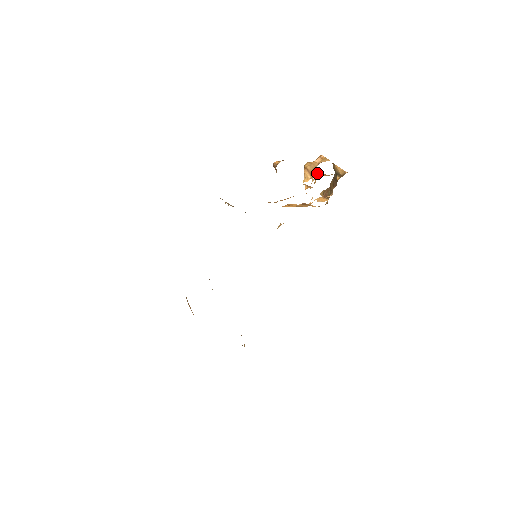
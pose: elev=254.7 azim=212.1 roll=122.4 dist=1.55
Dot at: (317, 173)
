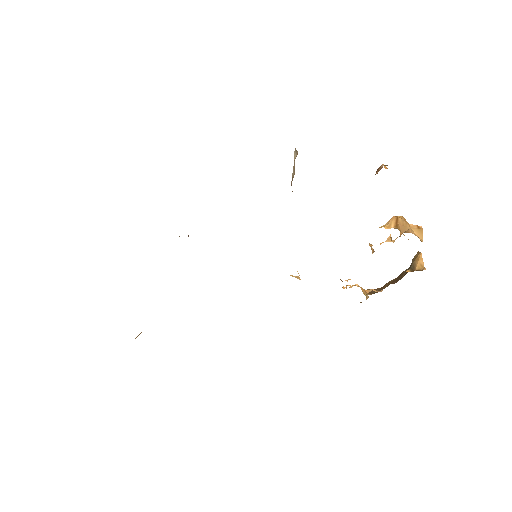
Dot at: occluded
